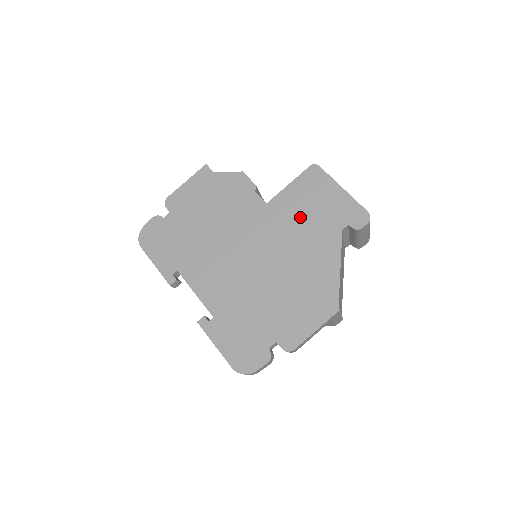
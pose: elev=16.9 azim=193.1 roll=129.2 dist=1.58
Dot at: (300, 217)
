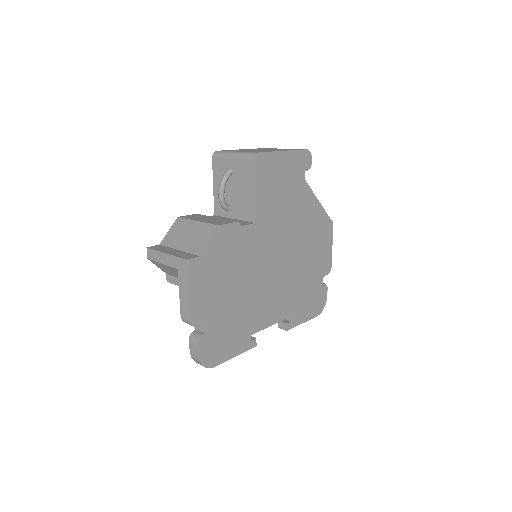
Dot at: (280, 203)
